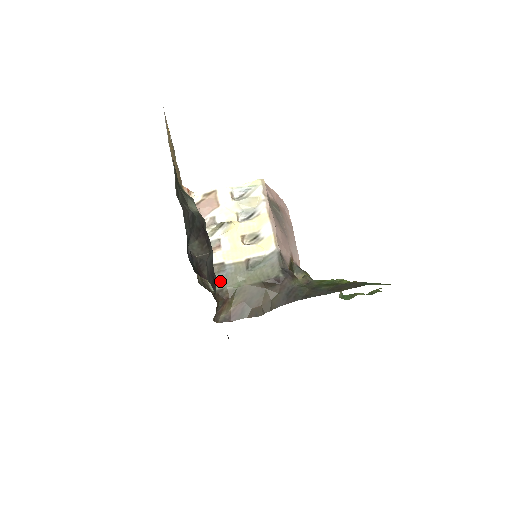
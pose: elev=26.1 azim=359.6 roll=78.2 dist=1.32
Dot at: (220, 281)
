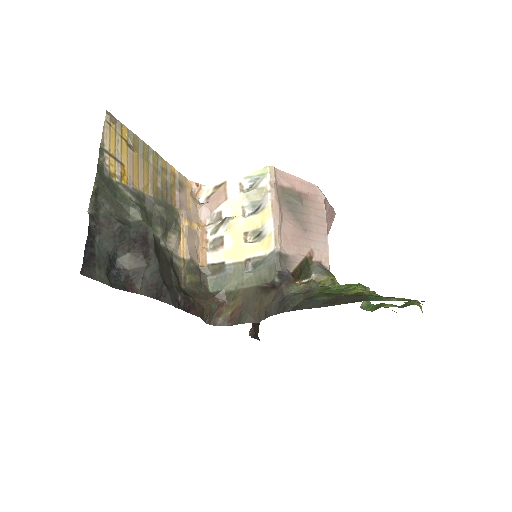
Dot at: (219, 282)
